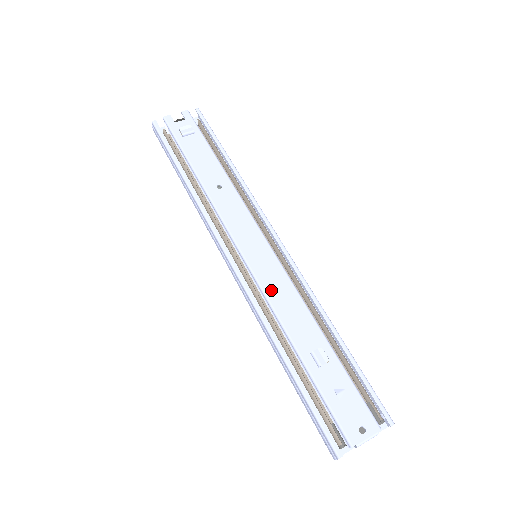
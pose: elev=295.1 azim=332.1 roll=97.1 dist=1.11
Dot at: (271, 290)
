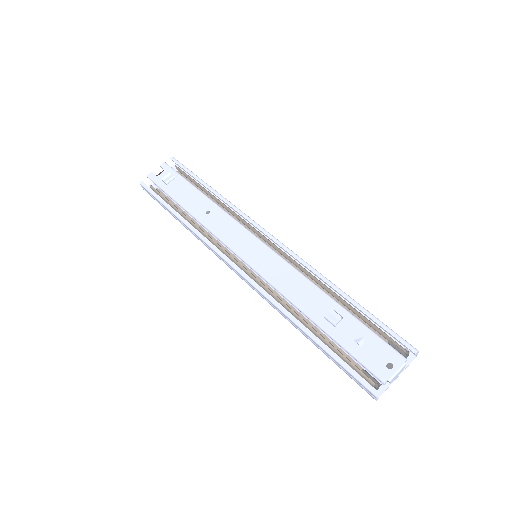
Dot at: (275, 278)
